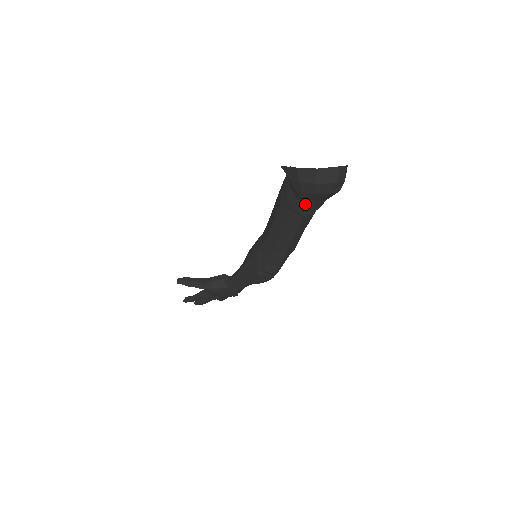
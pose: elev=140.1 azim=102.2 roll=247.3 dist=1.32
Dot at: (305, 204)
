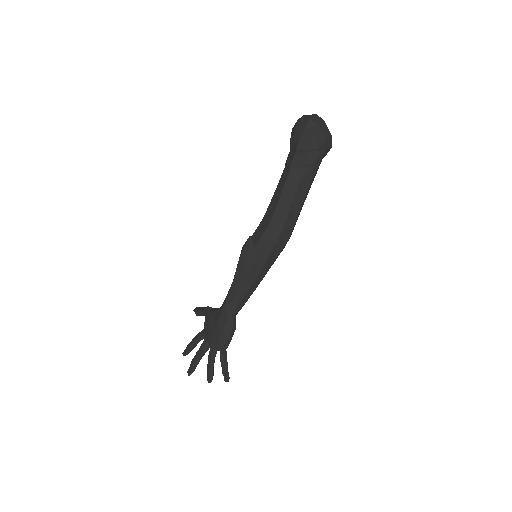
Dot at: (293, 154)
